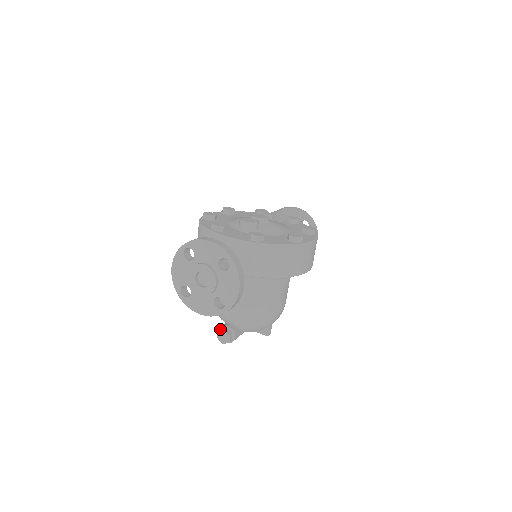
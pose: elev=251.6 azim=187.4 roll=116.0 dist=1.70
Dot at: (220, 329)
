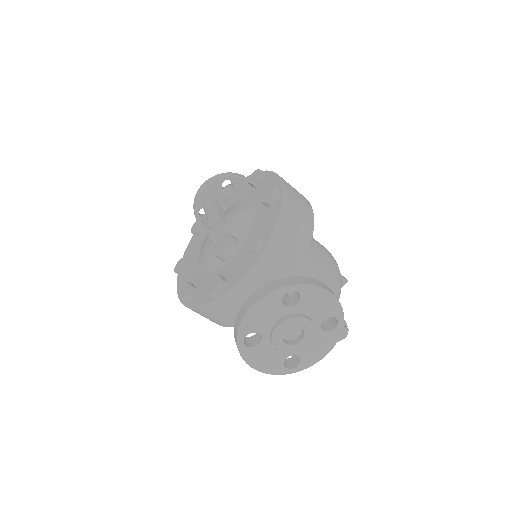
Dot at: occluded
